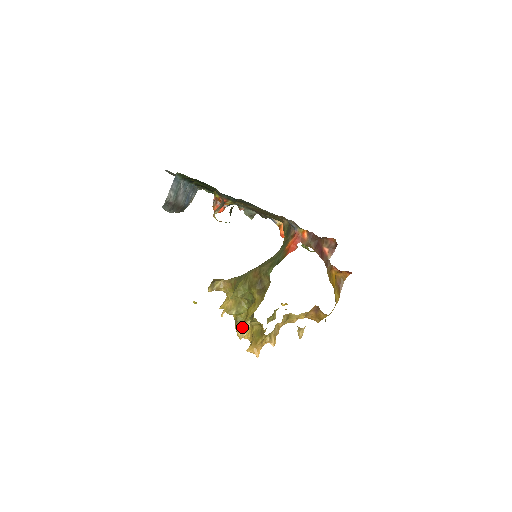
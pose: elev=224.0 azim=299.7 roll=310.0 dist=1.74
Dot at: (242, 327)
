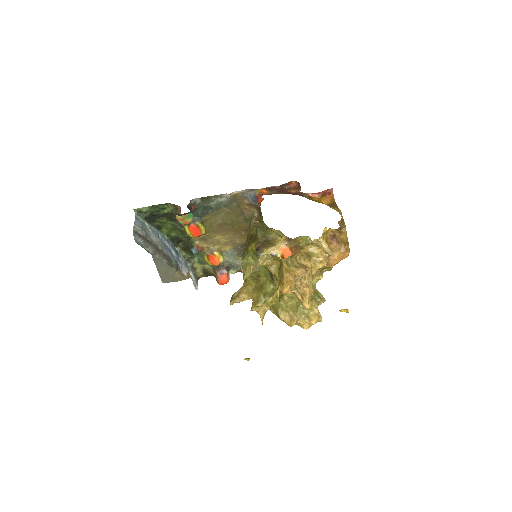
Dot at: (286, 312)
